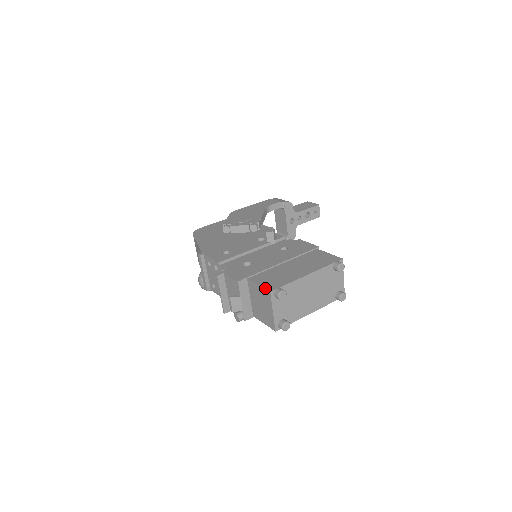
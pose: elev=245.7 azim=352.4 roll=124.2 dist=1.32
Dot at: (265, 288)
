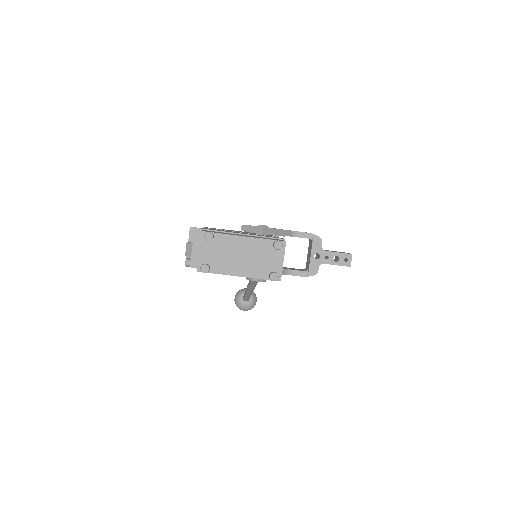
Dot at: occluded
